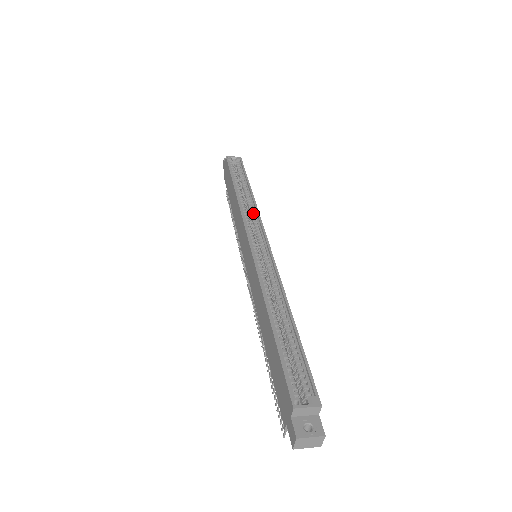
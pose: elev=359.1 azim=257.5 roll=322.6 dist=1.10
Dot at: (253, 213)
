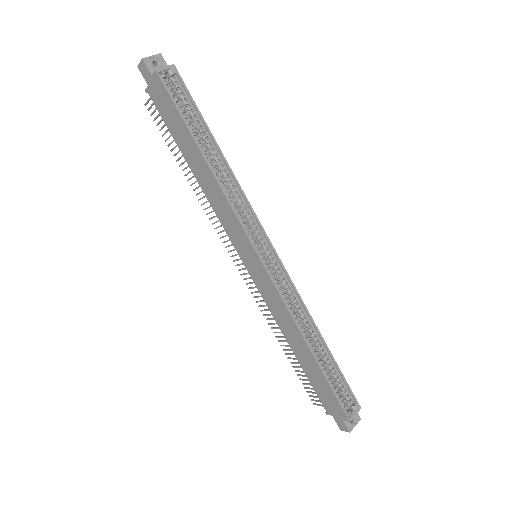
Dot at: (241, 201)
